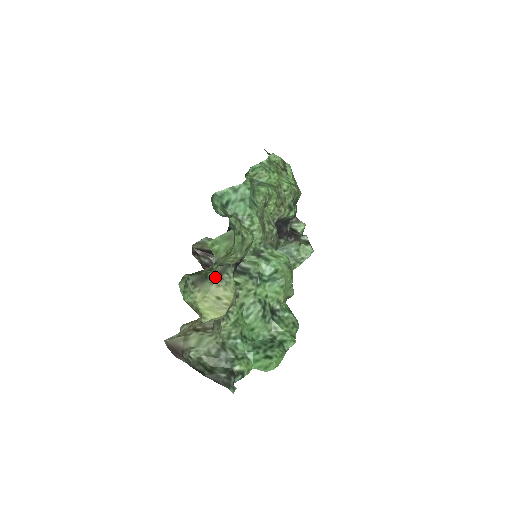
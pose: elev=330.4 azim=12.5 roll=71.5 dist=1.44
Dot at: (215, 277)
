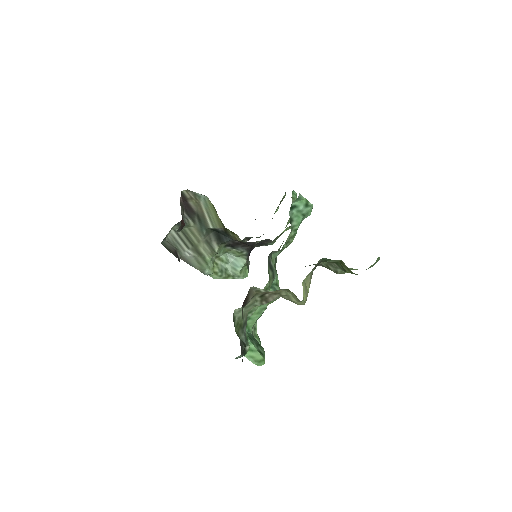
Dot at: occluded
